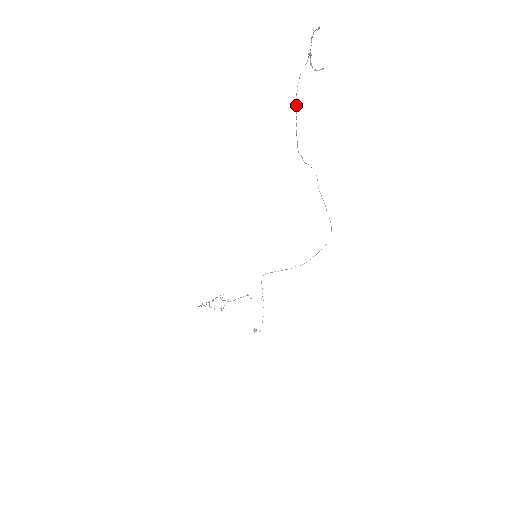
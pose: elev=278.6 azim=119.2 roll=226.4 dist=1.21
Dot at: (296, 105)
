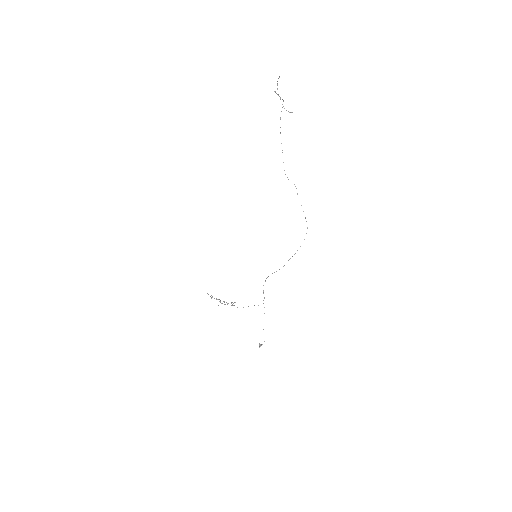
Dot at: occluded
